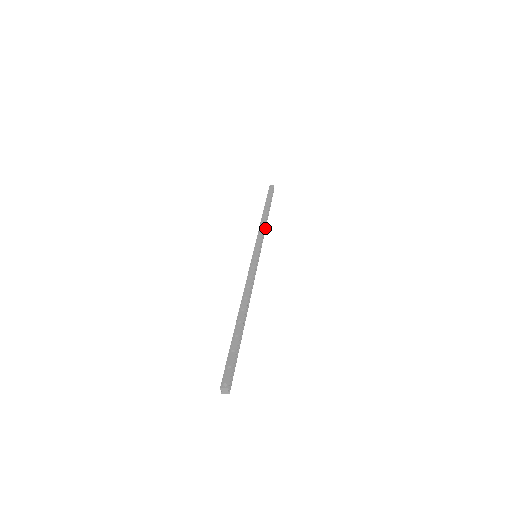
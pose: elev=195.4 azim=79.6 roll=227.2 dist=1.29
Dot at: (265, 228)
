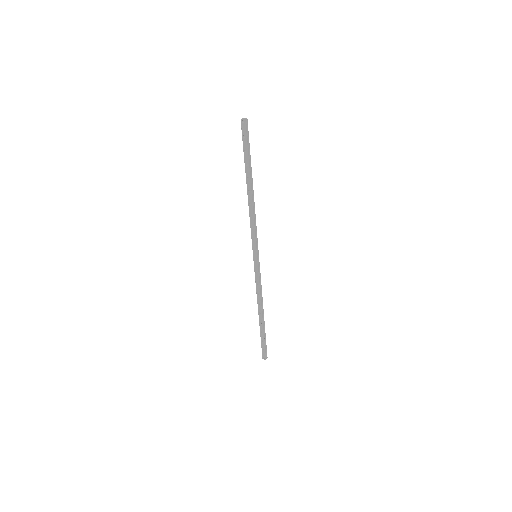
Dot at: (254, 213)
